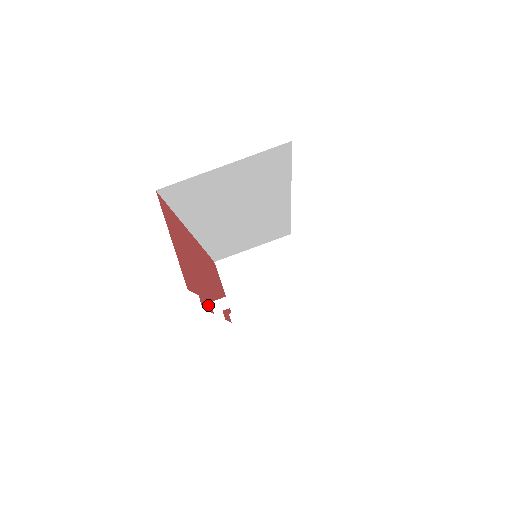
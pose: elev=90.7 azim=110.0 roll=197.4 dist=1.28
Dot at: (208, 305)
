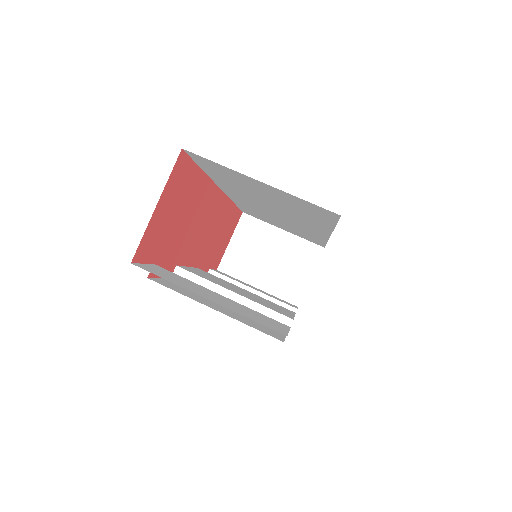
Dot at: occluded
